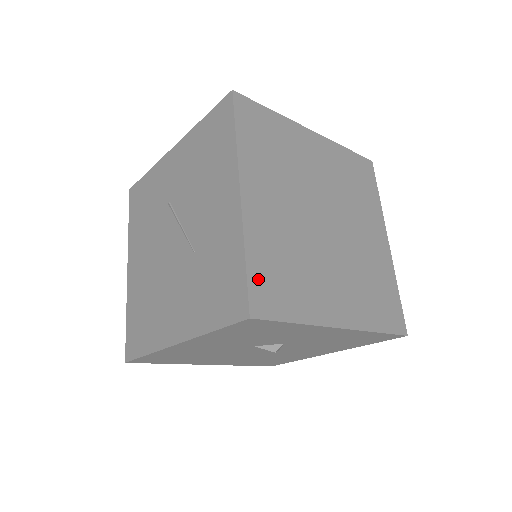
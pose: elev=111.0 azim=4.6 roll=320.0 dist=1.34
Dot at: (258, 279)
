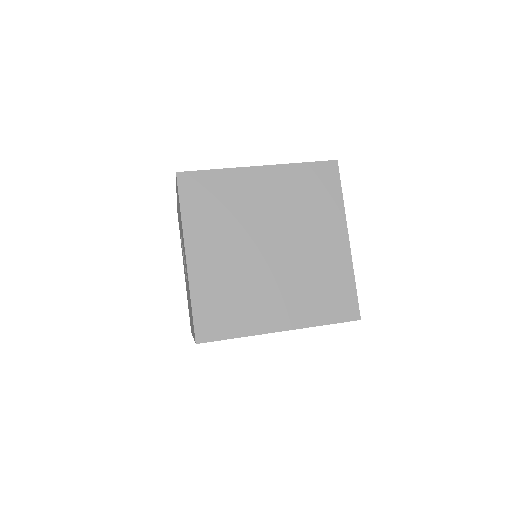
Dot at: (202, 316)
